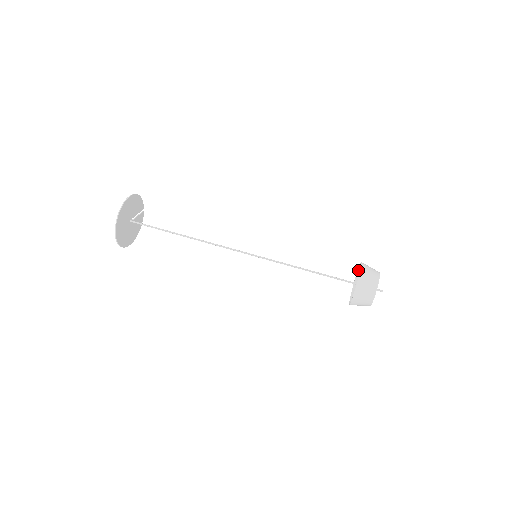
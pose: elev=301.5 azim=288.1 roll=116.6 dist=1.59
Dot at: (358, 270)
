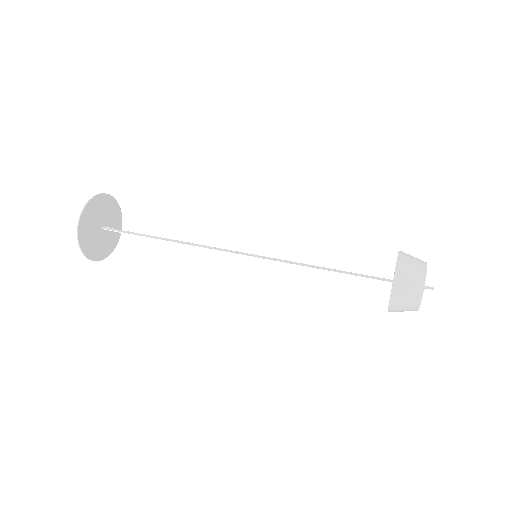
Dot at: occluded
